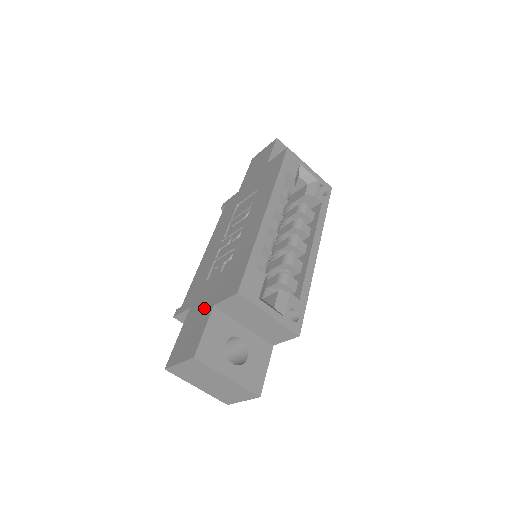
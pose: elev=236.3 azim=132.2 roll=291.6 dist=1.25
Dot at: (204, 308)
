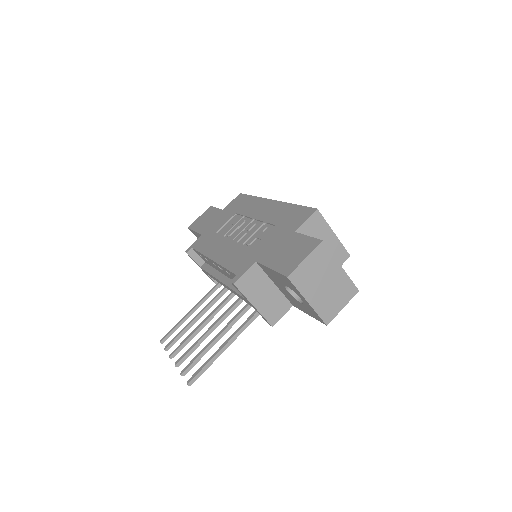
Dot at: (283, 242)
